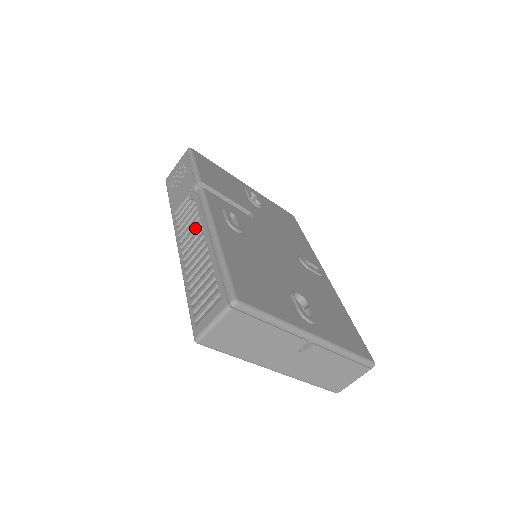
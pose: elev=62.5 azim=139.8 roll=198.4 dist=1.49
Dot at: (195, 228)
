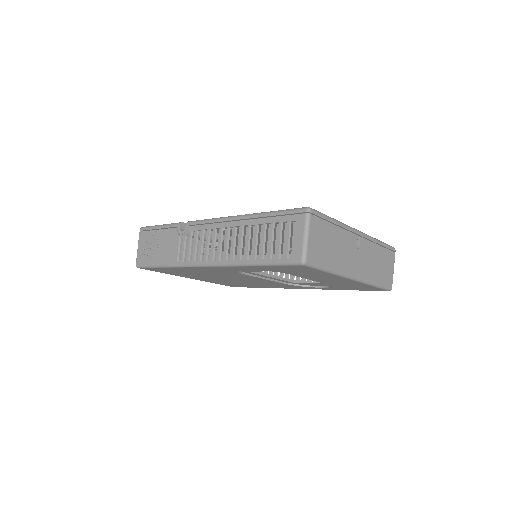
Dot at: (214, 236)
